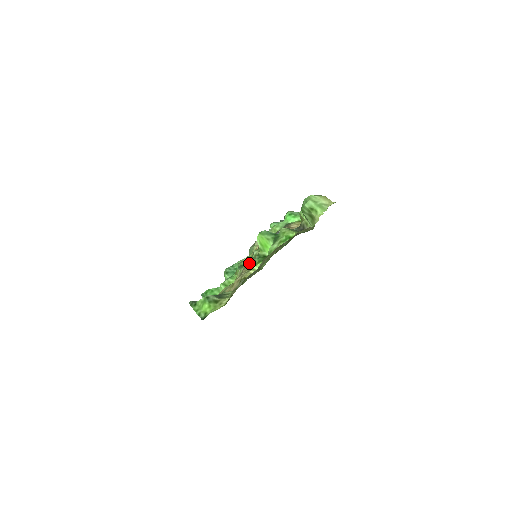
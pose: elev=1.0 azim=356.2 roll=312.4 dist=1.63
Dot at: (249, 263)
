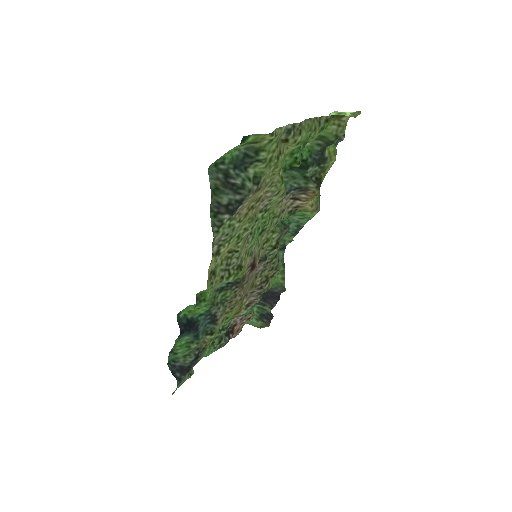
Dot at: (266, 202)
